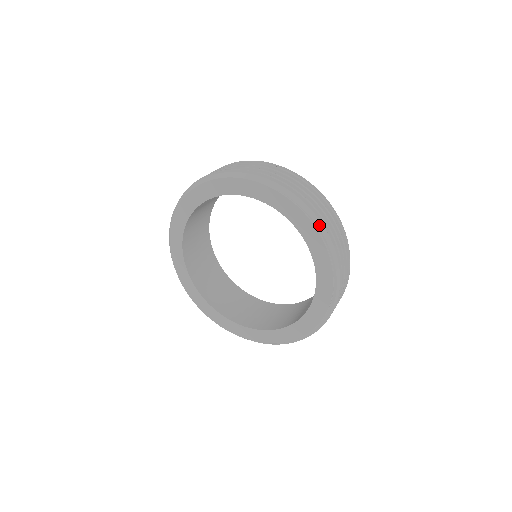
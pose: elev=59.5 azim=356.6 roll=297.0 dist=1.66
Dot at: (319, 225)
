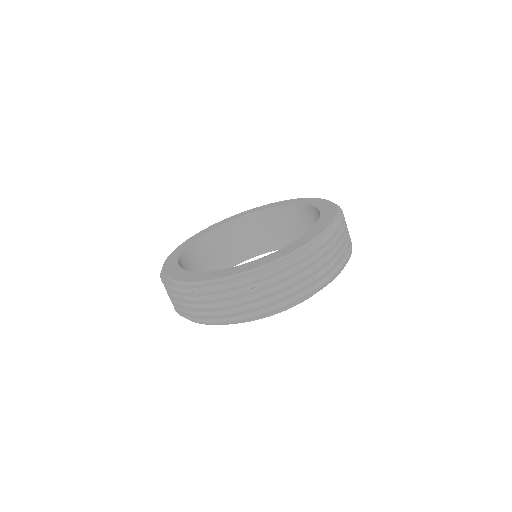
Dot at: (336, 223)
